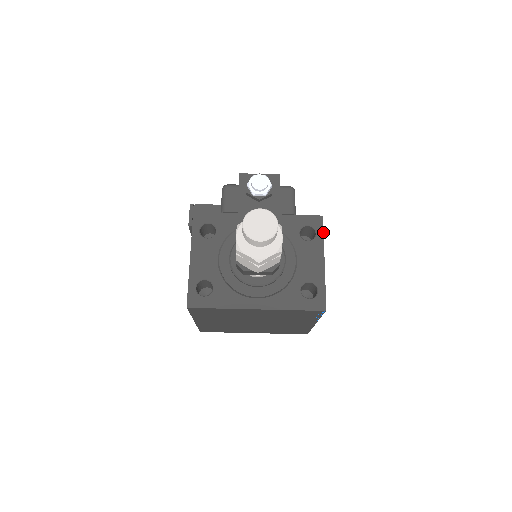
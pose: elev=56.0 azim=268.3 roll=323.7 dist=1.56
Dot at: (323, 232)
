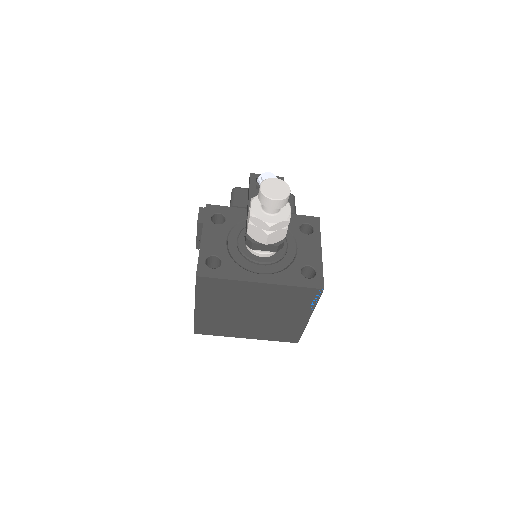
Dot at: occluded
